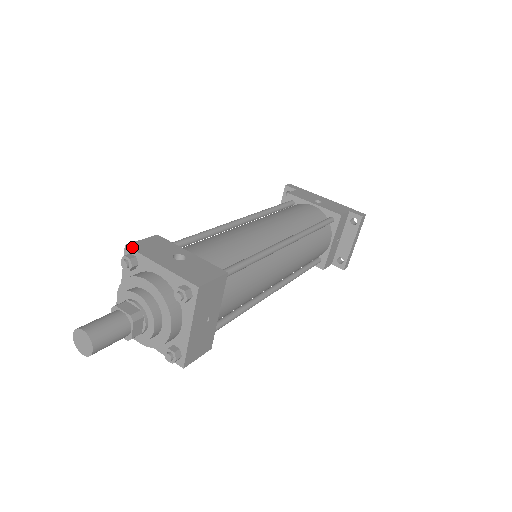
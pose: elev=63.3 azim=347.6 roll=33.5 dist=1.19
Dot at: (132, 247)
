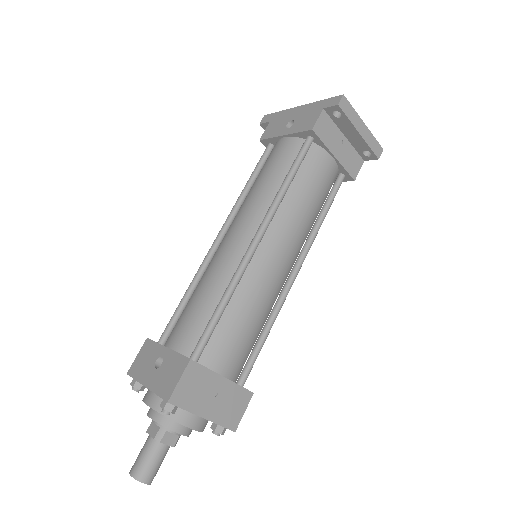
Dot at: (130, 374)
